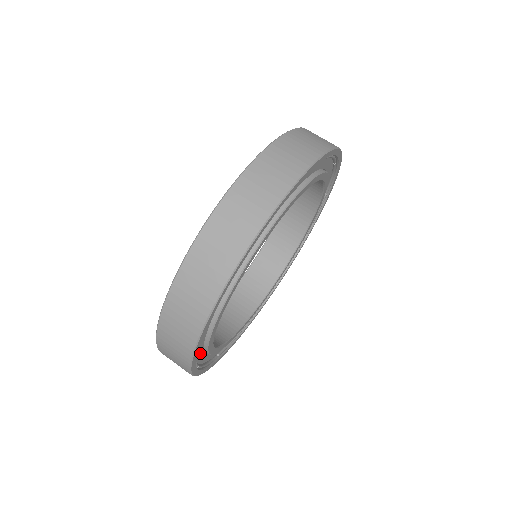
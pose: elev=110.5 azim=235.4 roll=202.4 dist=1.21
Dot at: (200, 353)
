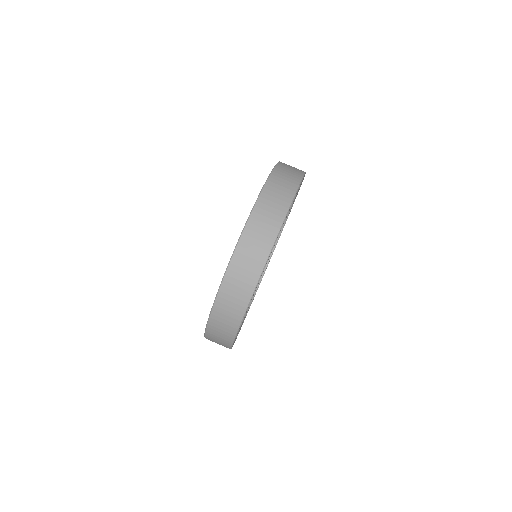
Dot at: occluded
